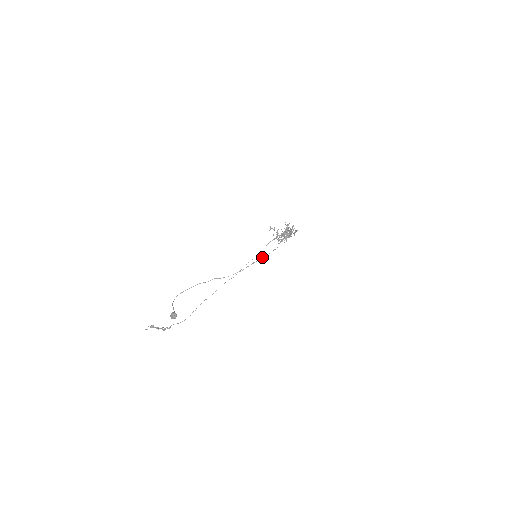
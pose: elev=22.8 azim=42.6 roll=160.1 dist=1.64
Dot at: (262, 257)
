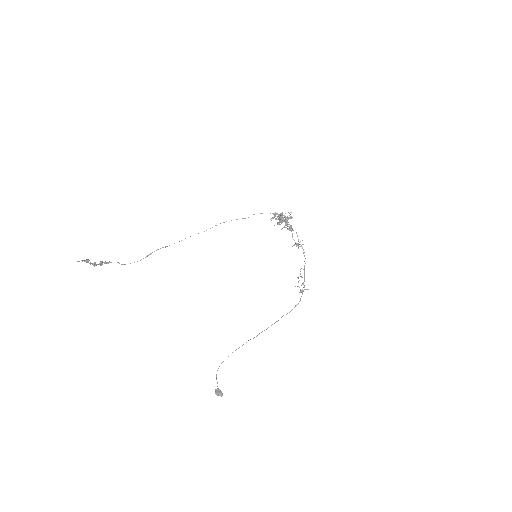
Dot at: occluded
